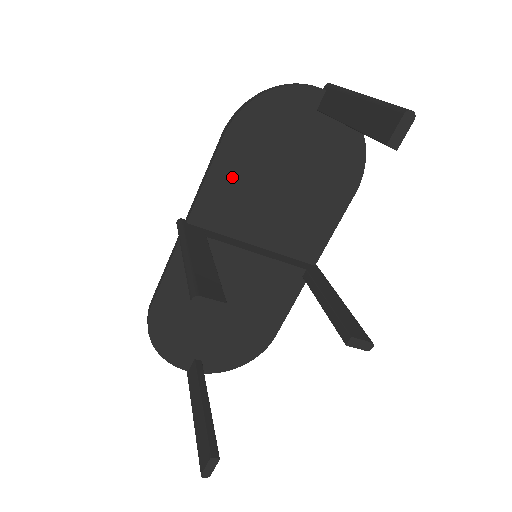
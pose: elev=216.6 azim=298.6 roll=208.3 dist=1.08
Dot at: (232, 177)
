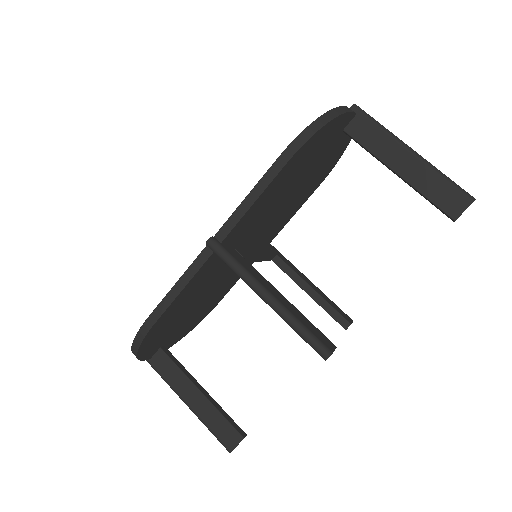
Dot at: (271, 195)
